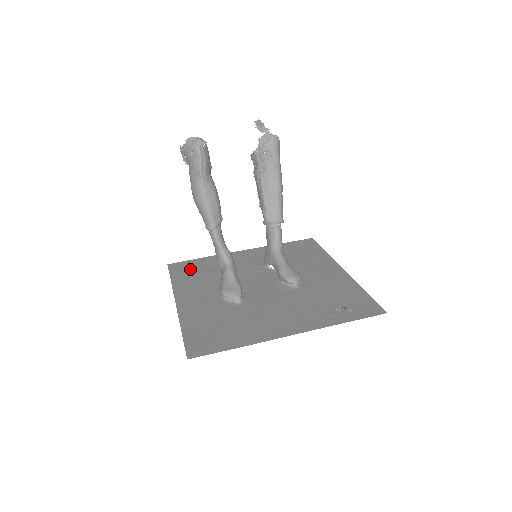
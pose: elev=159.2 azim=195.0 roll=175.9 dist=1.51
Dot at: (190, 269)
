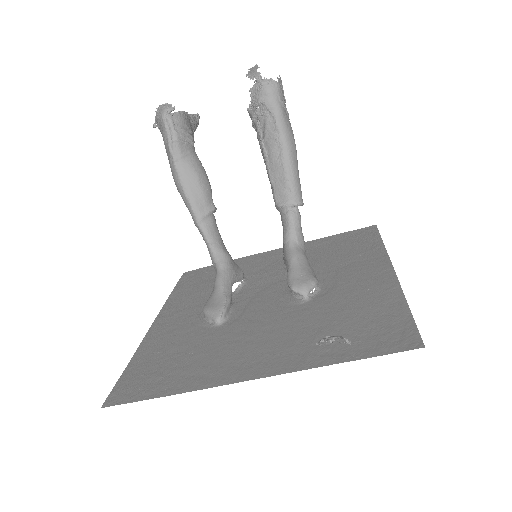
Dot at: (201, 277)
